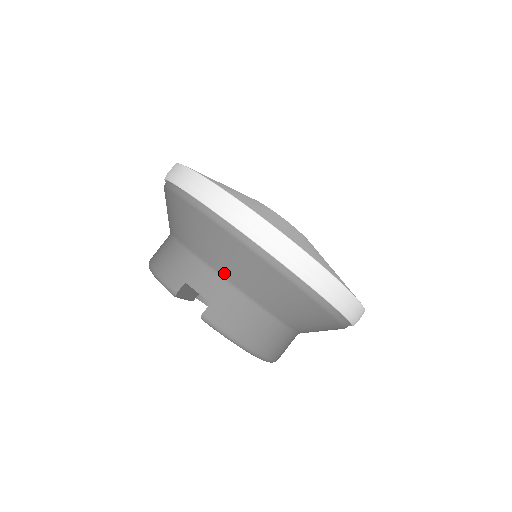
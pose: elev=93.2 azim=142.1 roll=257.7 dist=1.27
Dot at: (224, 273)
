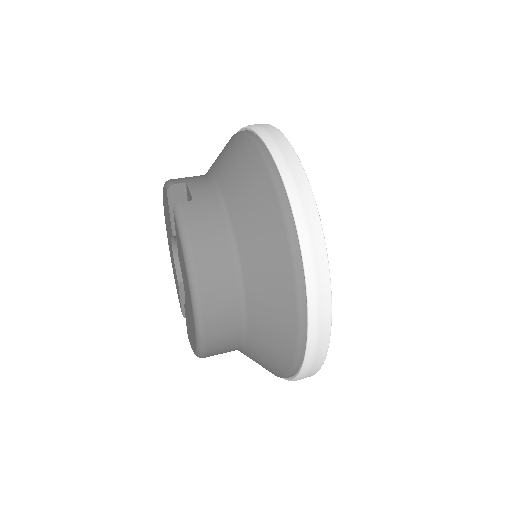
Dot at: (224, 186)
